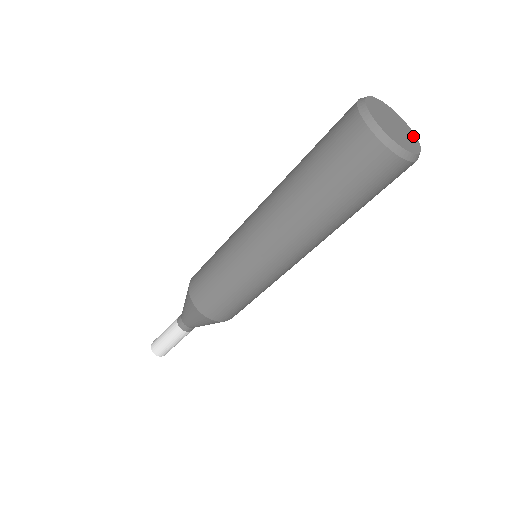
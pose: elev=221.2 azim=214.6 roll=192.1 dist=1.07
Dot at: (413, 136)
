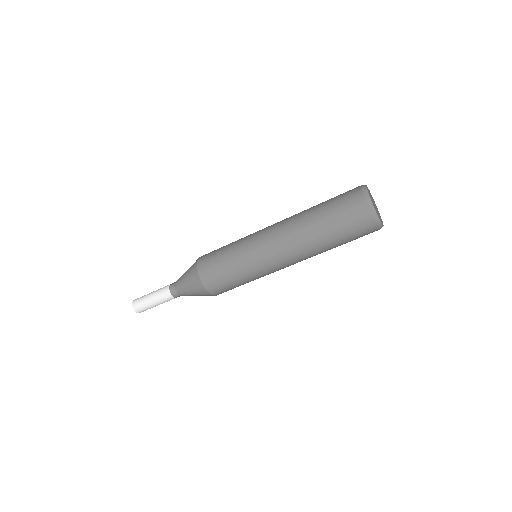
Dot at: (380, 216)
